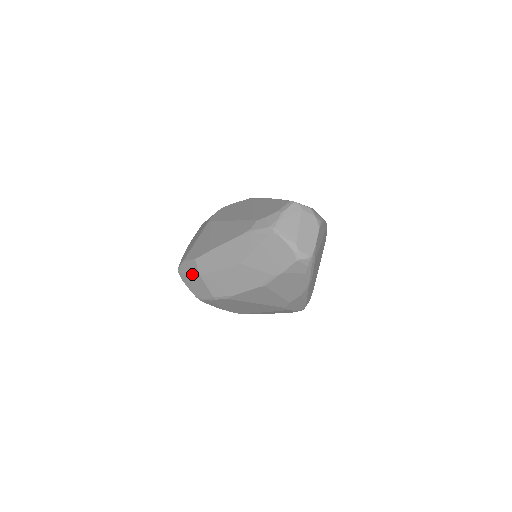
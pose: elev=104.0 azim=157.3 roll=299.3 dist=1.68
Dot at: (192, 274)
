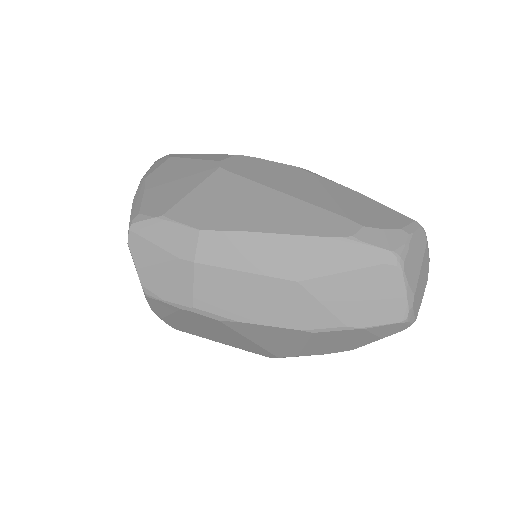
Dot at: (172, 250)
